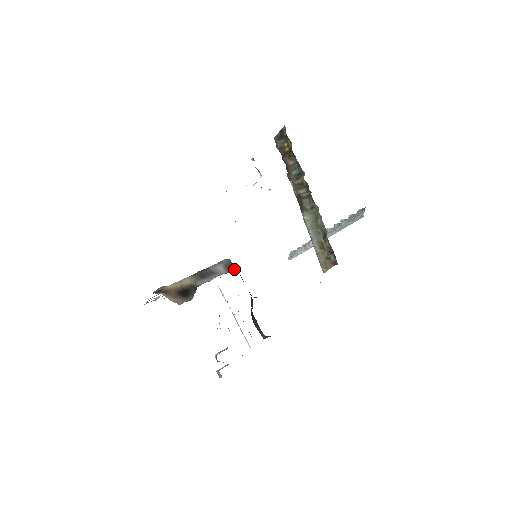
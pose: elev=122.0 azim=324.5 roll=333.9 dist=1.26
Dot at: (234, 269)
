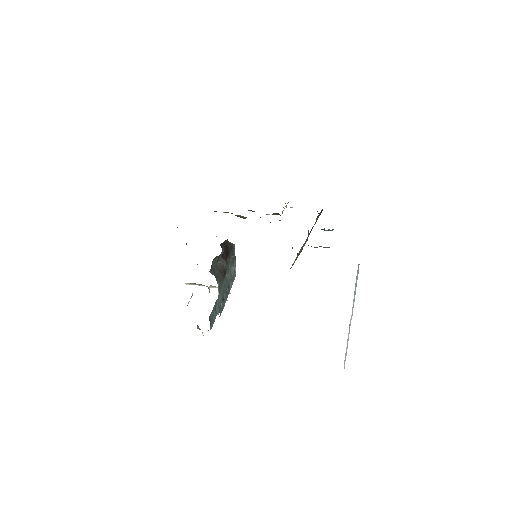
Dot at: (227, 239)
